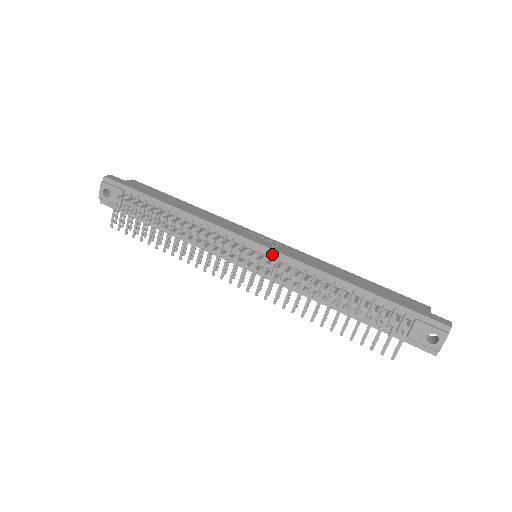
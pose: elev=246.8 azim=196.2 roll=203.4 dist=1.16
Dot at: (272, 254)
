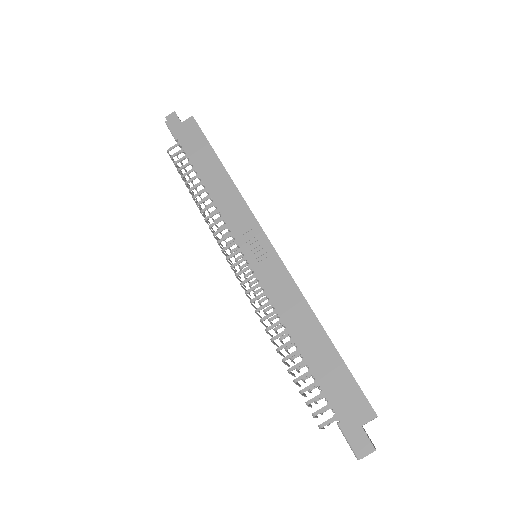
Dot at: (254, 271)
